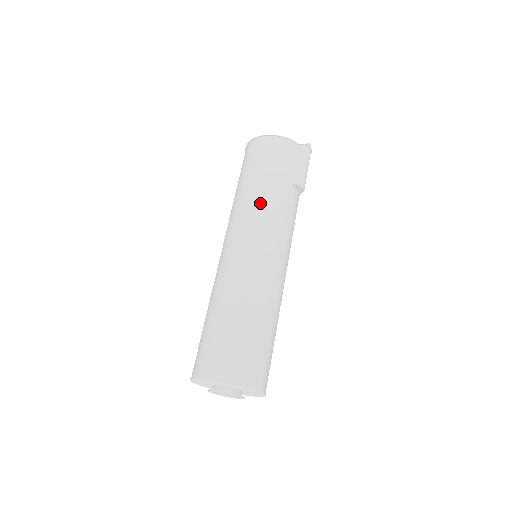
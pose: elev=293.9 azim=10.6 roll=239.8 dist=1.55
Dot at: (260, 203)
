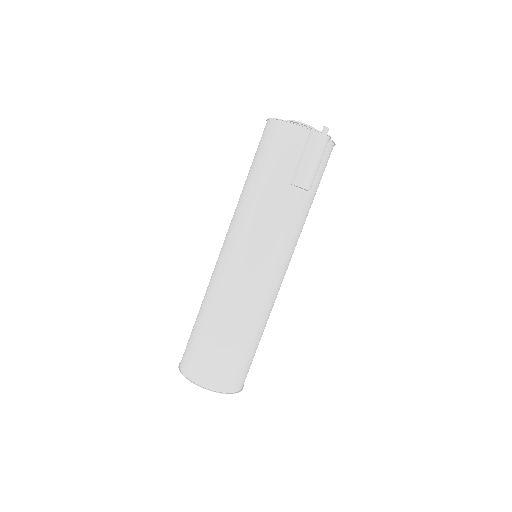
Dot at: (250, 209)
